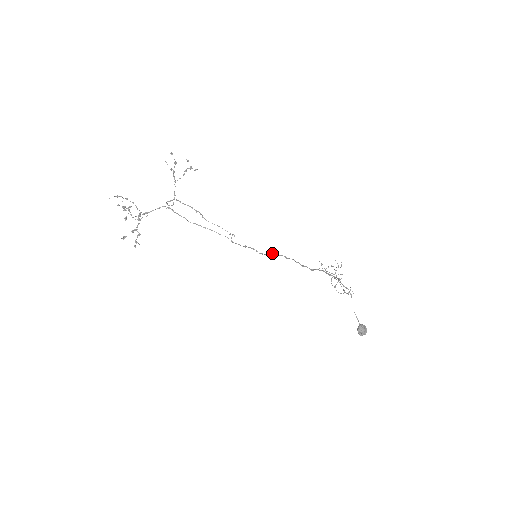
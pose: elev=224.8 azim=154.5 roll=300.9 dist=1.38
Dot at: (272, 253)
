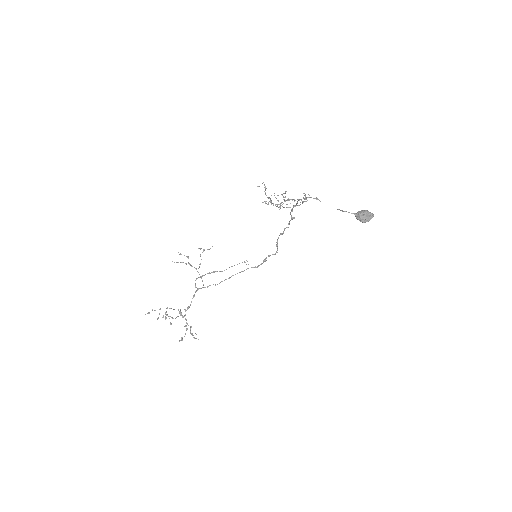
Dot at: occluded
